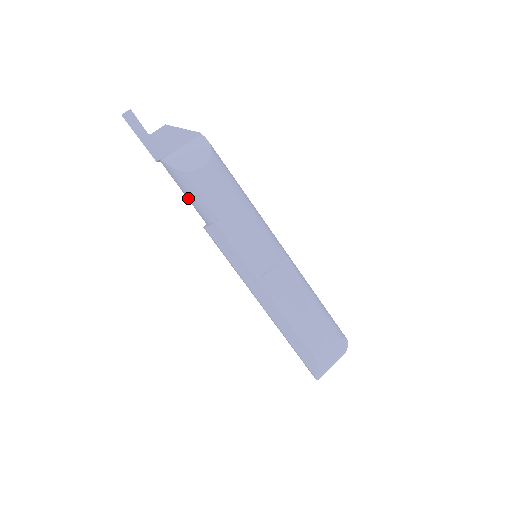
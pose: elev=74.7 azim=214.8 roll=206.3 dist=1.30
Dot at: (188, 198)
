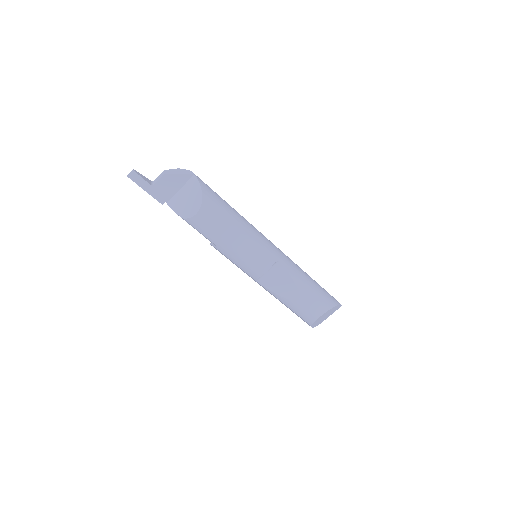
Dot at: occluded
